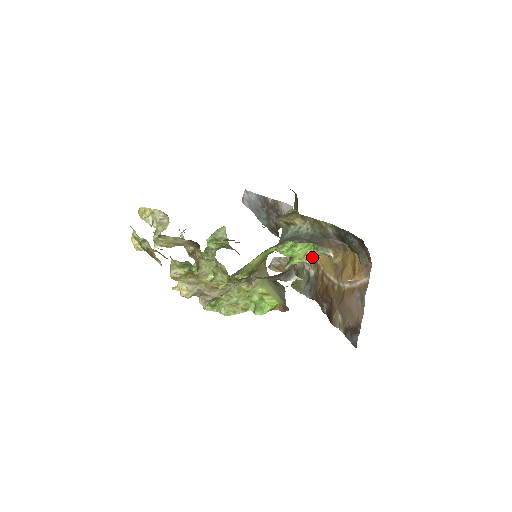
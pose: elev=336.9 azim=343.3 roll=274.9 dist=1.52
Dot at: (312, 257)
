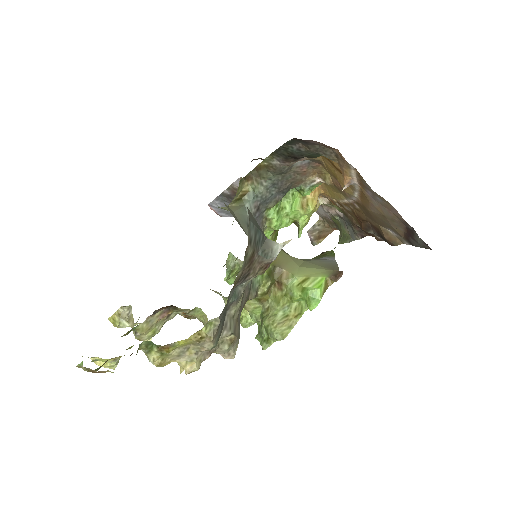
Dot at: (311, 201)
